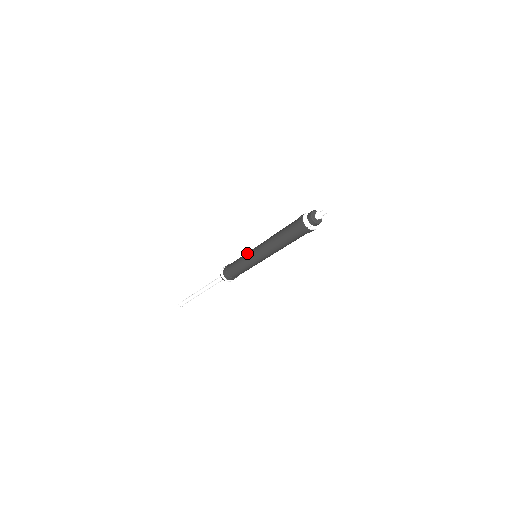
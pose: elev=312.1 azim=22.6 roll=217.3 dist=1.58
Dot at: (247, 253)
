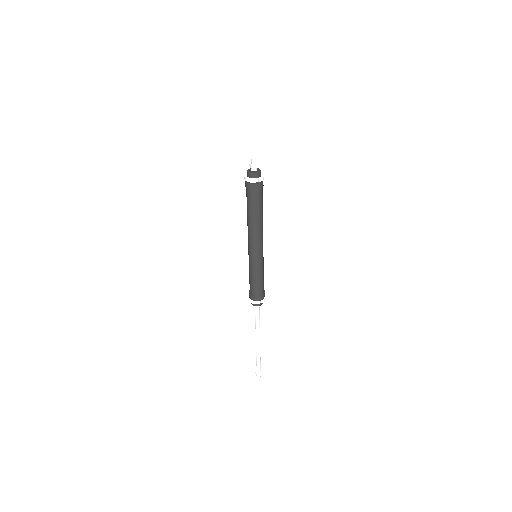
Dot at: occluded
